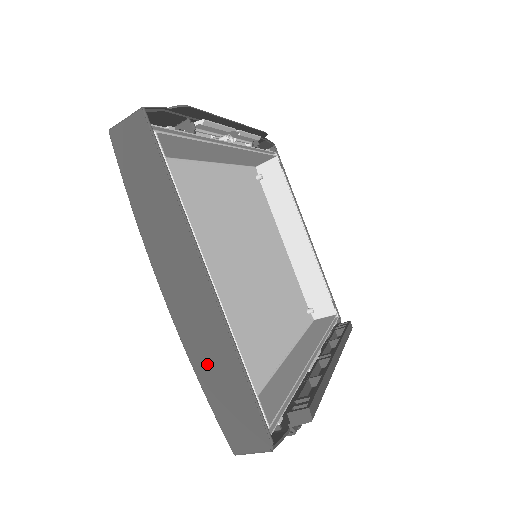
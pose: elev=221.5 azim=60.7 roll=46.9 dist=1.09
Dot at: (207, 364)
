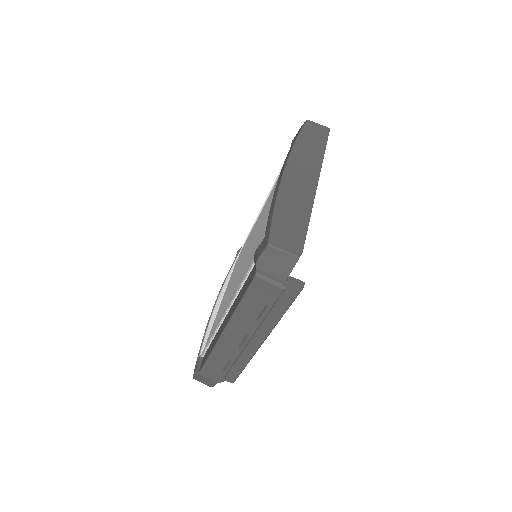
Dot at: (288, 202)
